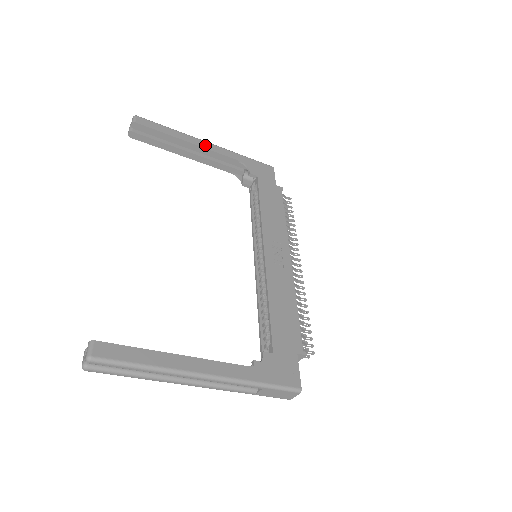
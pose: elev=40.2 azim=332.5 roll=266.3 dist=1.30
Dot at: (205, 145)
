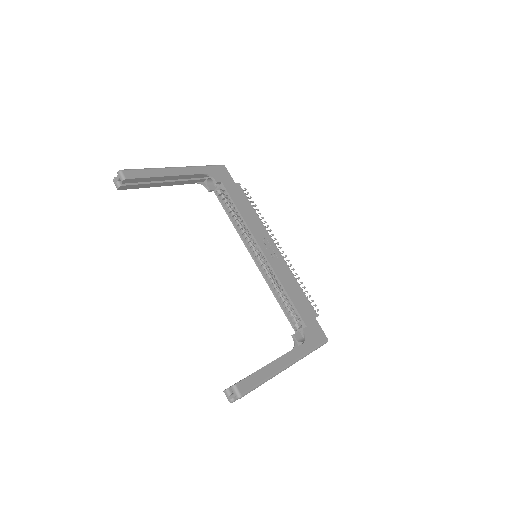
Dot at: (178, 172)
